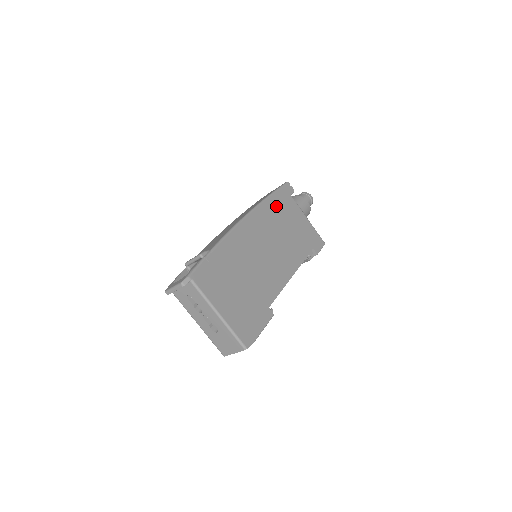
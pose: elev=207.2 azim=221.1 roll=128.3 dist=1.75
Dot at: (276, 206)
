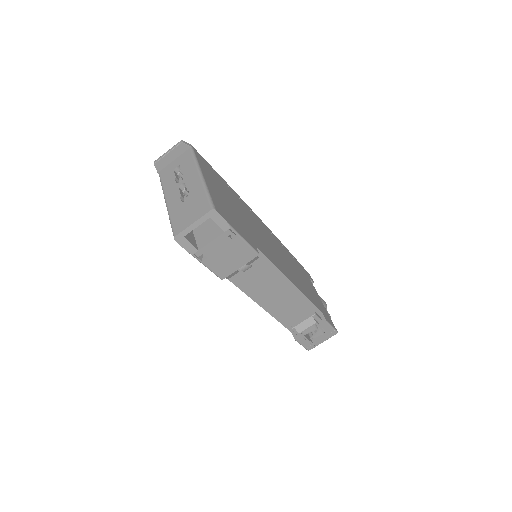
Dot at: (293, 259)
